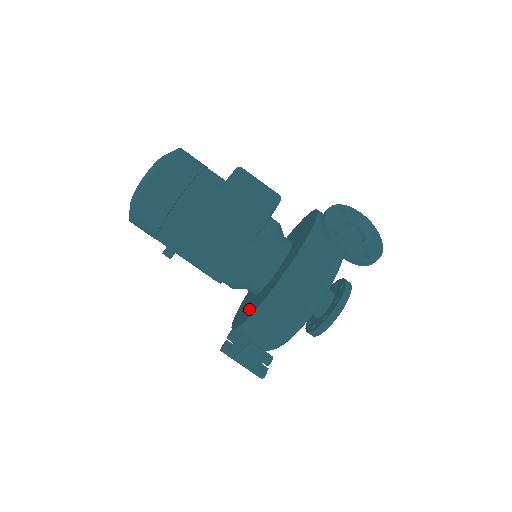
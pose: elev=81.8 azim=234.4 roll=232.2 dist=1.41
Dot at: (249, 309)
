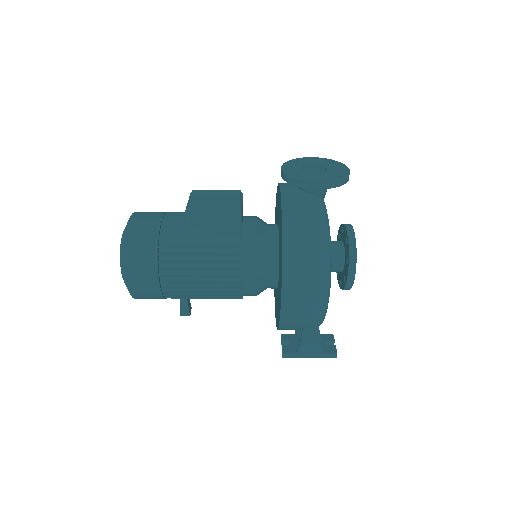
Dot at: (279, 296)
